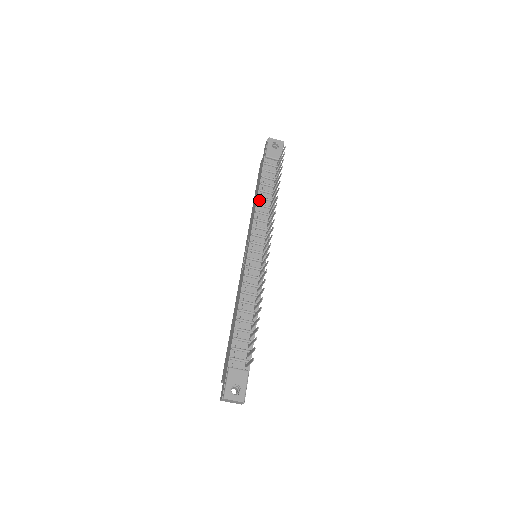
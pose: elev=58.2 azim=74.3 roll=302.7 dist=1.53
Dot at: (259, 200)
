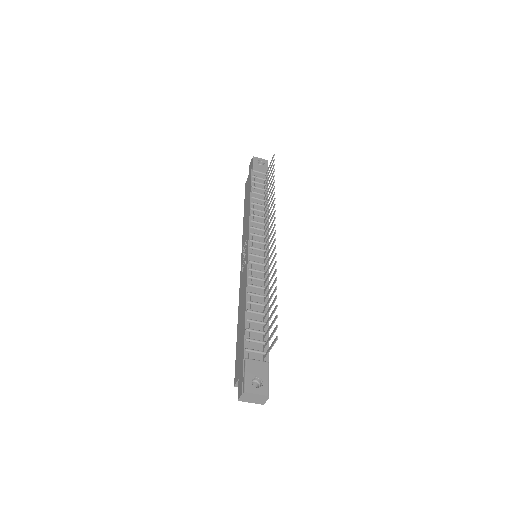
Dot at: (252, 205)
